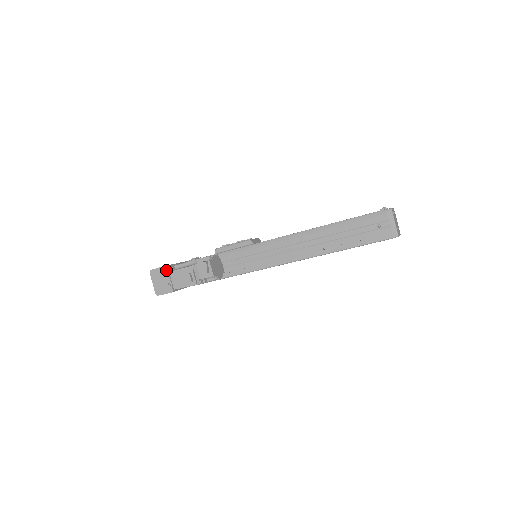
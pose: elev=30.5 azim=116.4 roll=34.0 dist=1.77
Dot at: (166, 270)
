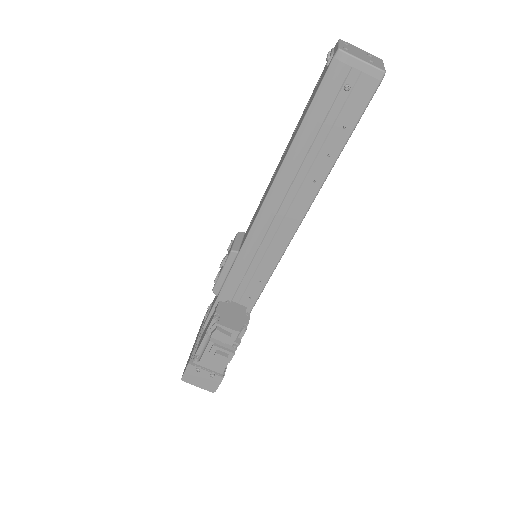
Dot at: (193, 367)
